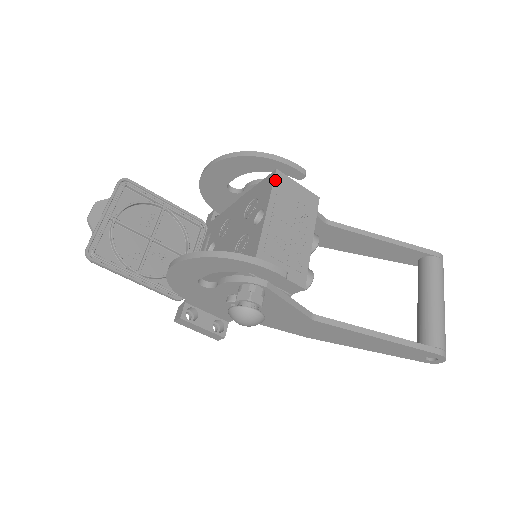
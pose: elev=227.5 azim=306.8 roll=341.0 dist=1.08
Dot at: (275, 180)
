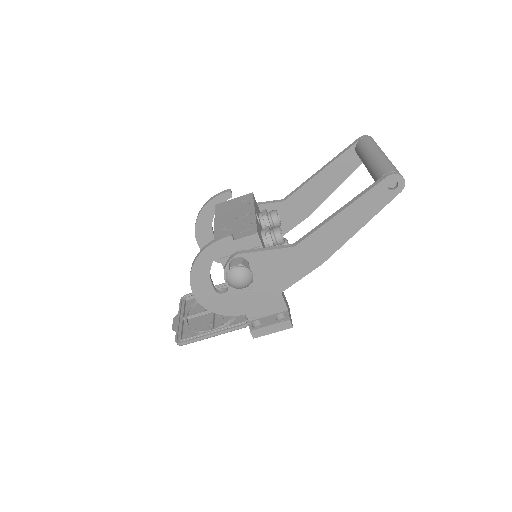
Dot at: (216, 209)
